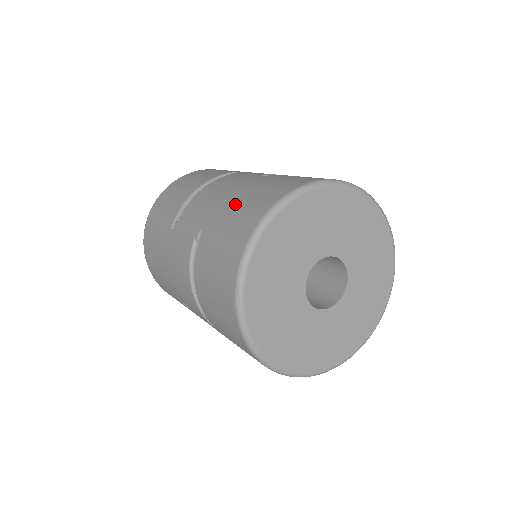
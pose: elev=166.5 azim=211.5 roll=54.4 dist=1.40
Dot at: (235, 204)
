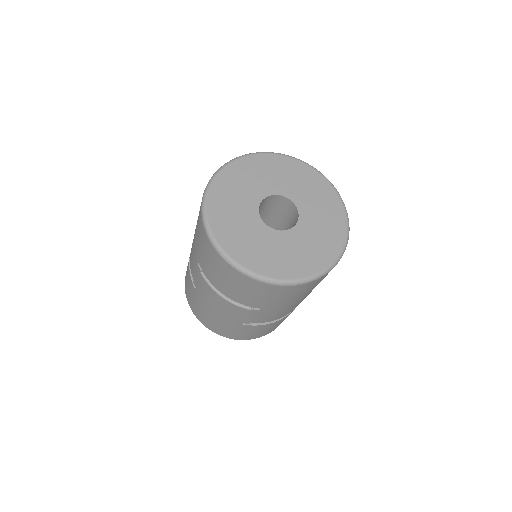
Dot at: (196, 229)
